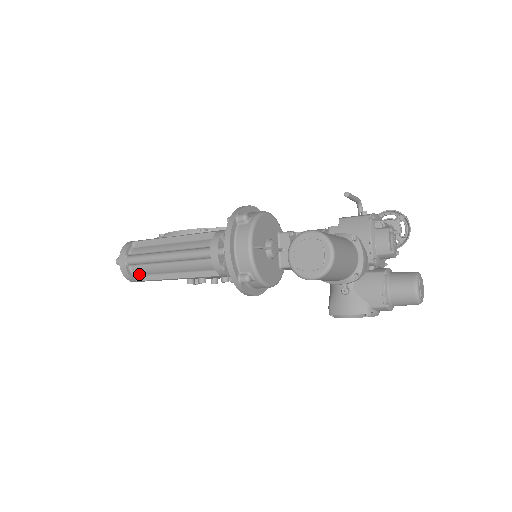
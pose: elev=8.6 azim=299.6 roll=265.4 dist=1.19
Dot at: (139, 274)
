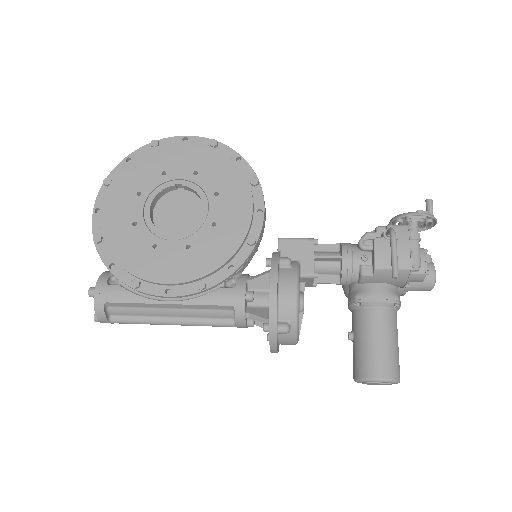
Dot at: occluded
